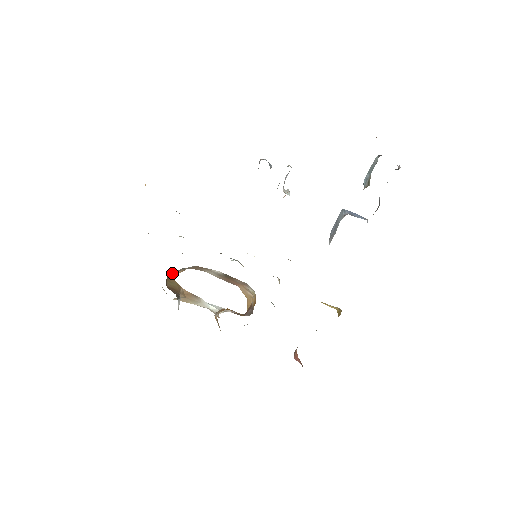
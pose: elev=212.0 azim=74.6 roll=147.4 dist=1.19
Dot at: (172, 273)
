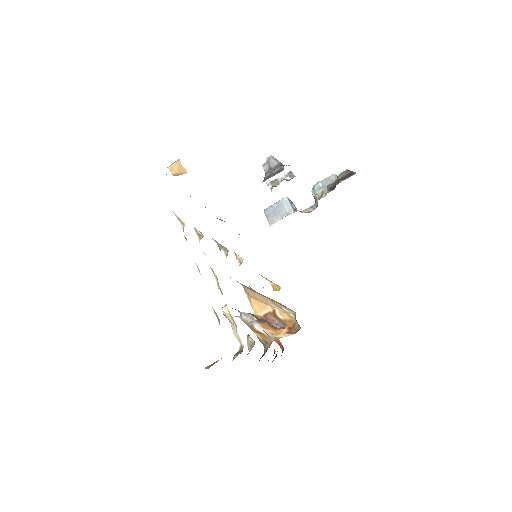
Dot at: occluded
